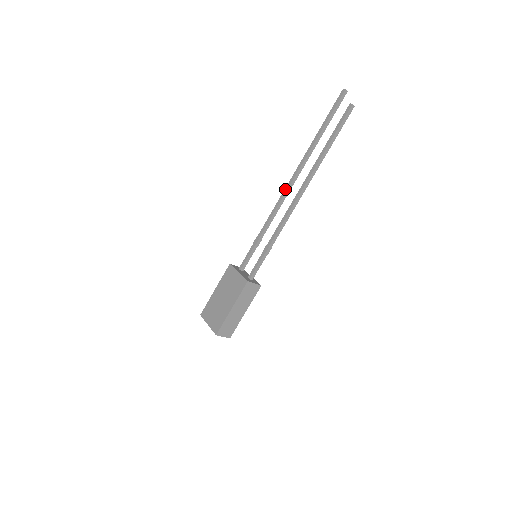
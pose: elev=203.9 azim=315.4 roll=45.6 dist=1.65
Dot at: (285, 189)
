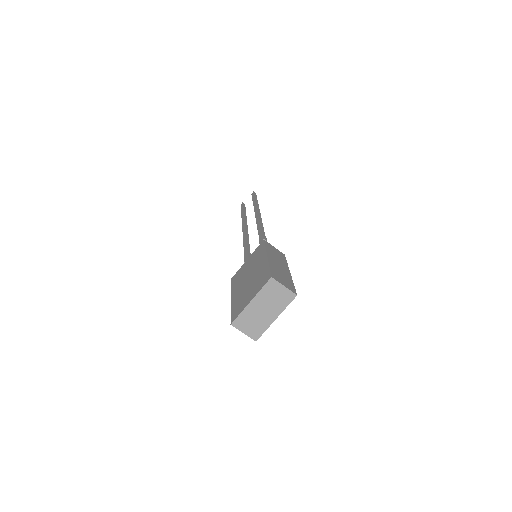
Dot at: (243, 234)
